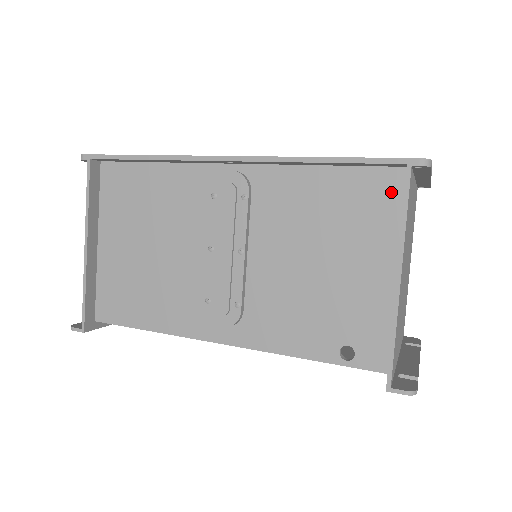
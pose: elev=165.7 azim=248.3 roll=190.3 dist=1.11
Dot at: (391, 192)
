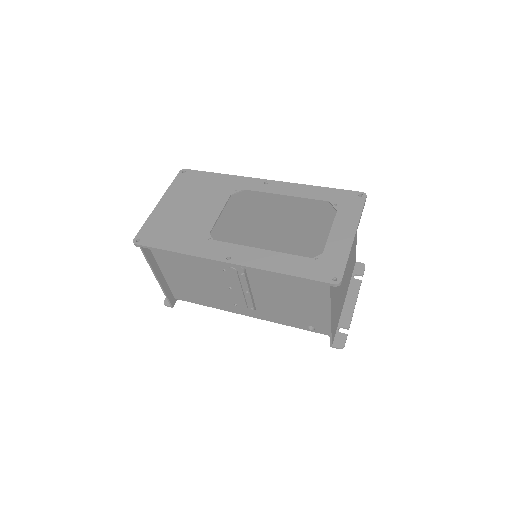
Dot at: occluded
